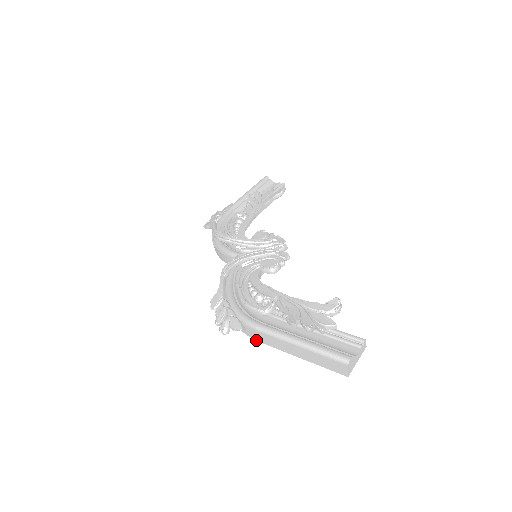
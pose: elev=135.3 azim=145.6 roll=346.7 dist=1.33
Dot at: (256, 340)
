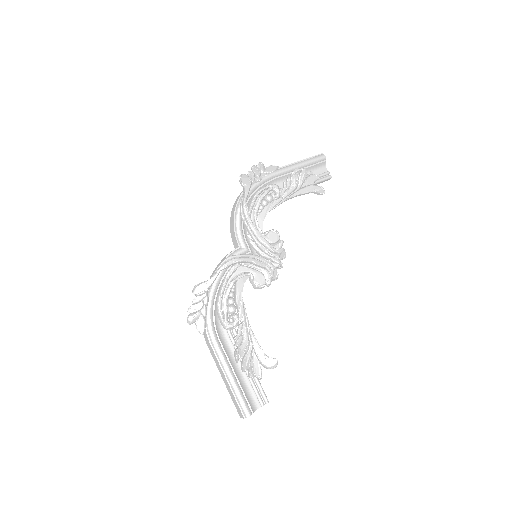
Dot at: (206, 342)
